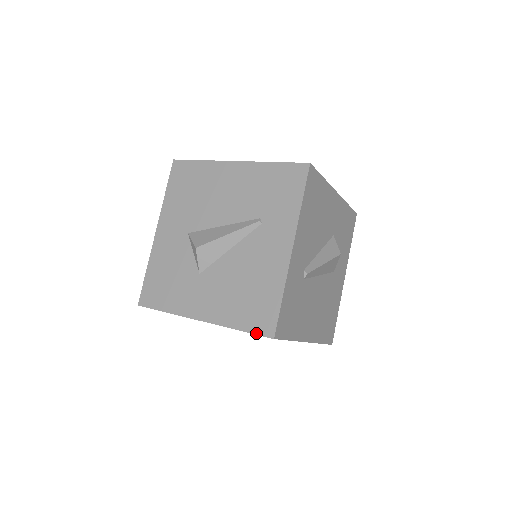
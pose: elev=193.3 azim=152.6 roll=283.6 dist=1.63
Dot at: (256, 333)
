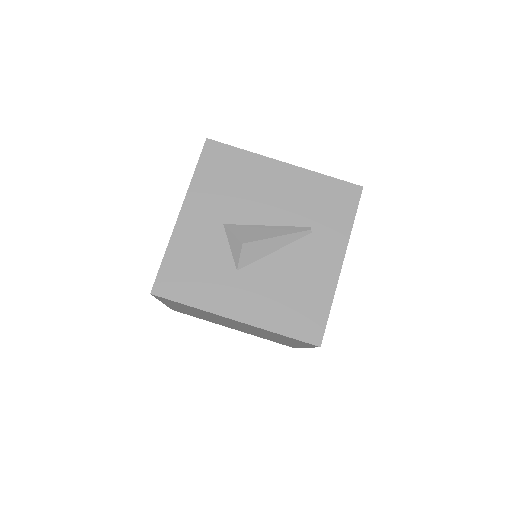
Dot at: (302, 340)
